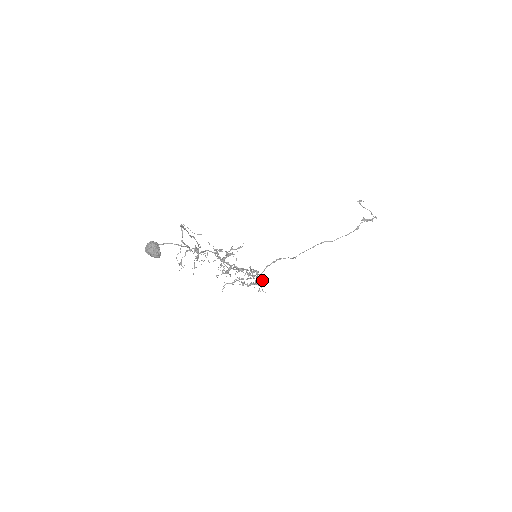
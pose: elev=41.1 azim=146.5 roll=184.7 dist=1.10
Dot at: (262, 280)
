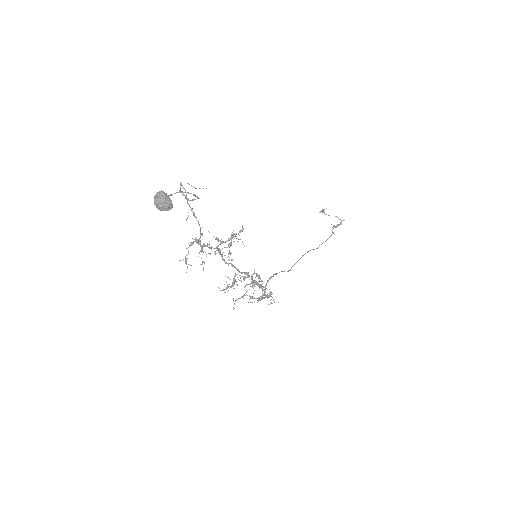
Dot at: occluded
